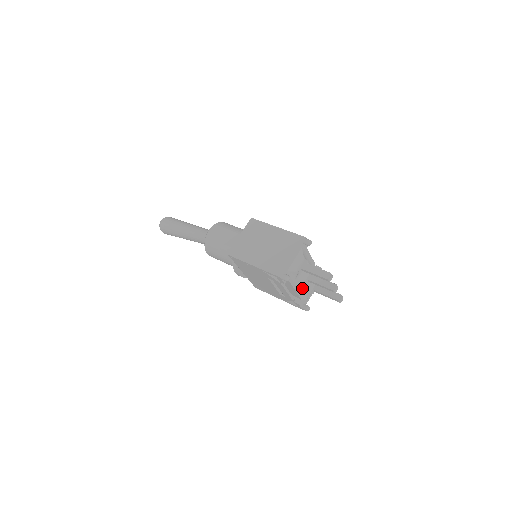
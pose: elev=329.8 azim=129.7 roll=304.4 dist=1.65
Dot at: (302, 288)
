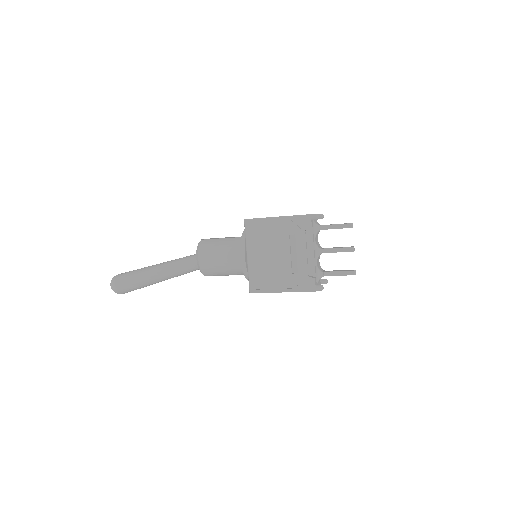
Dot at: (316, 260)
